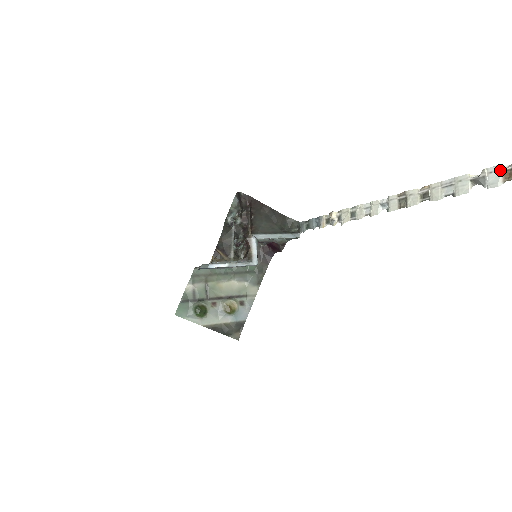
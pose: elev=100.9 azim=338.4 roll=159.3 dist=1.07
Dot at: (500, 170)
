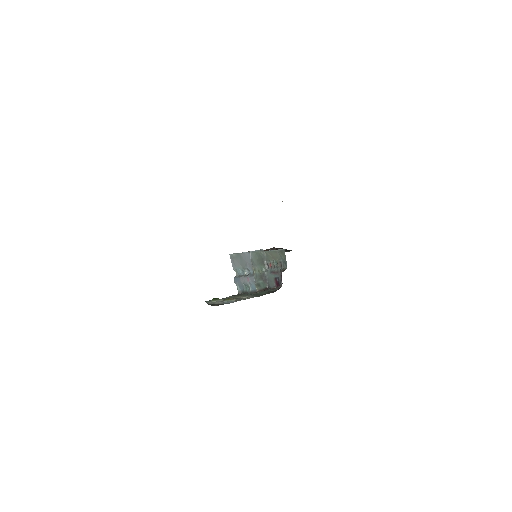
Dot at: occluded
